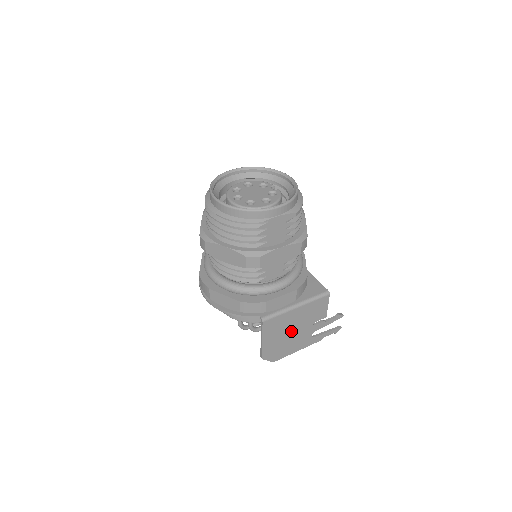
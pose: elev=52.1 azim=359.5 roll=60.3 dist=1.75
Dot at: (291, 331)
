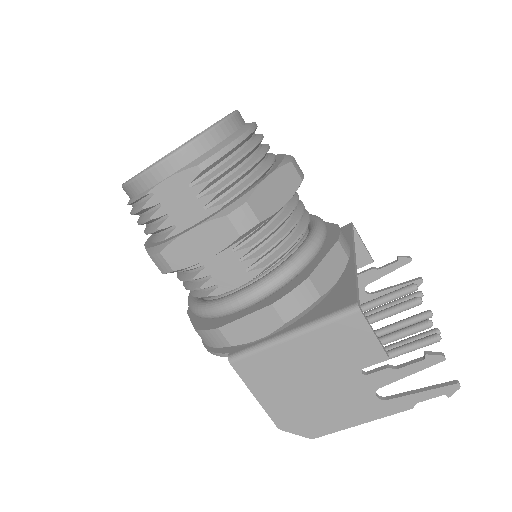
Dot at: (311, 383)
